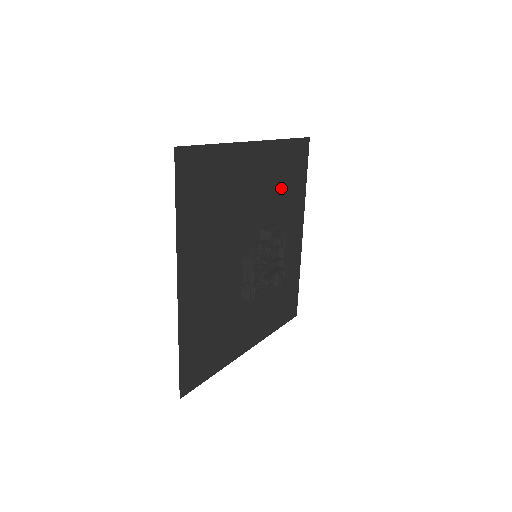
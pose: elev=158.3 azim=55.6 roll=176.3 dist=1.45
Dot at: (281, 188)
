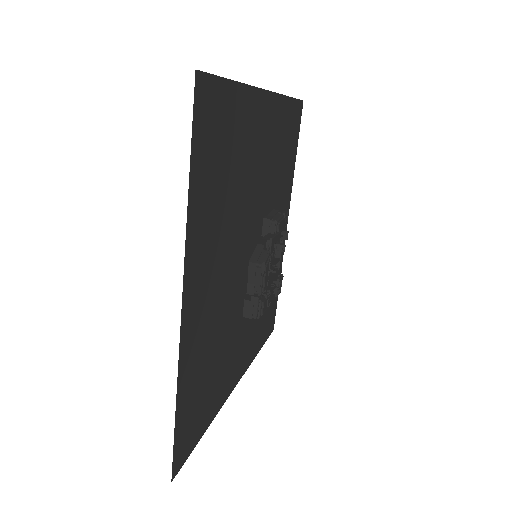
Dot at: (279, 164)
